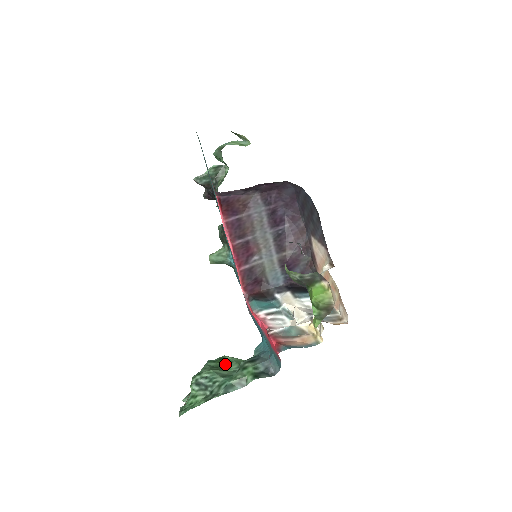
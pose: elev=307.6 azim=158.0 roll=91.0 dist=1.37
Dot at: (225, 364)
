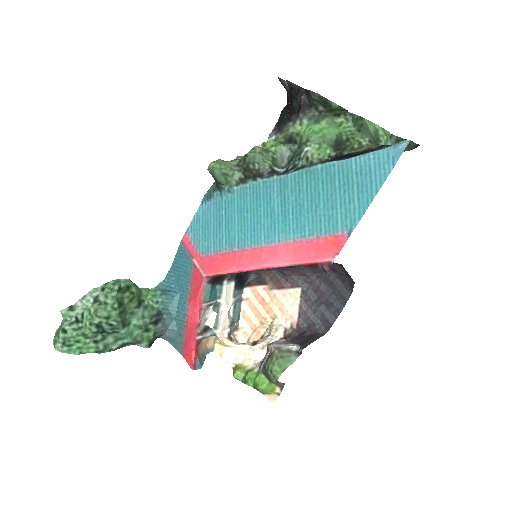
Dot at: (129, 299)
